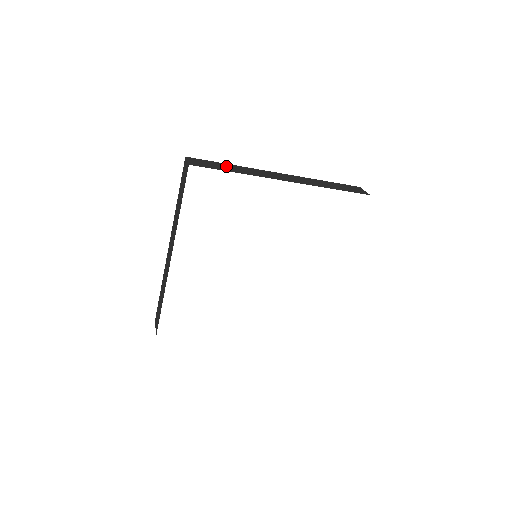
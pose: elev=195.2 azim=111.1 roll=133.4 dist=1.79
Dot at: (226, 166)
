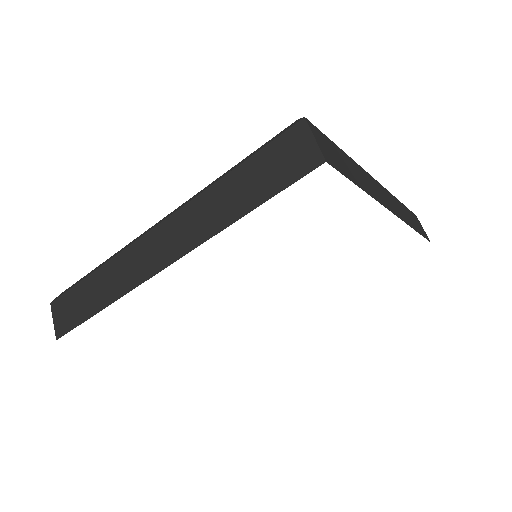
Dot at: (347, 162)
